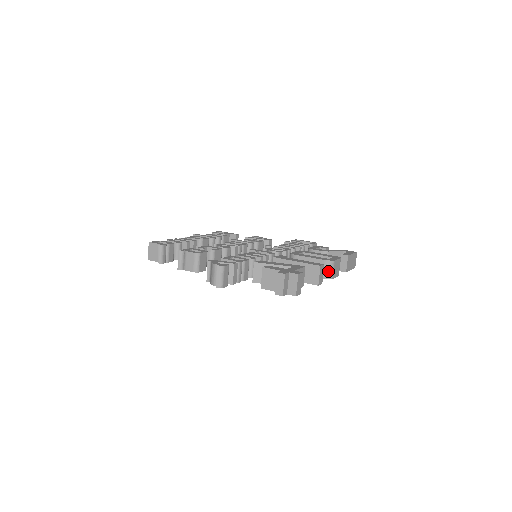
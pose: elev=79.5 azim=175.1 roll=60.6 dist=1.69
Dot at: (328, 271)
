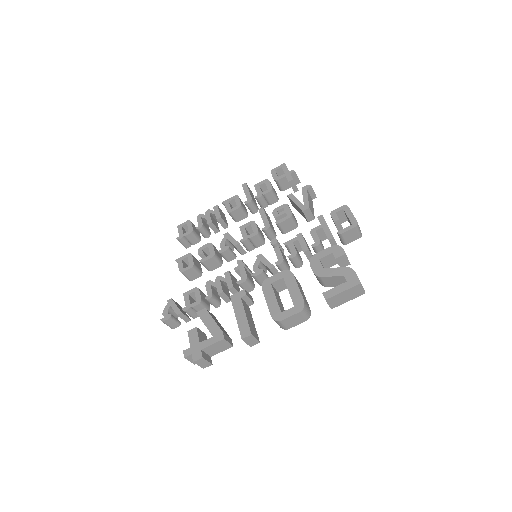
Dot at: occluded
